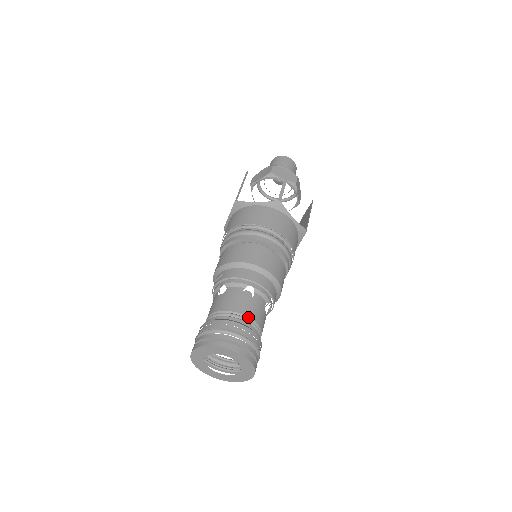
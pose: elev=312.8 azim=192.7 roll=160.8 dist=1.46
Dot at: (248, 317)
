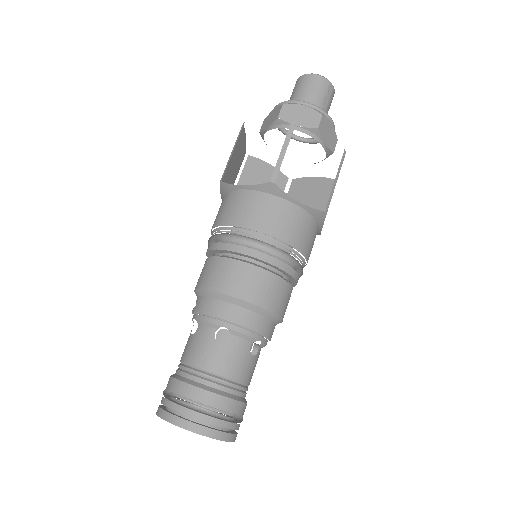
Dot at: (218, 375)
